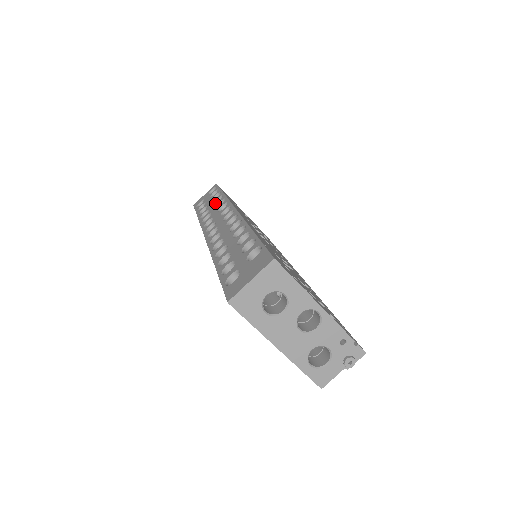
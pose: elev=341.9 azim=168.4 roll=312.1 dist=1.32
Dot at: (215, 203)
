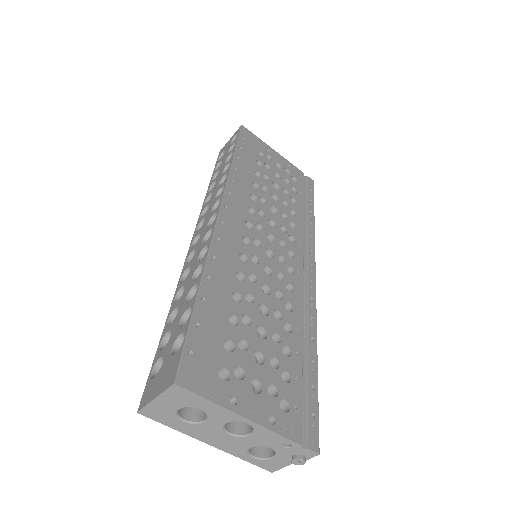
Dot at: (224, 171)
